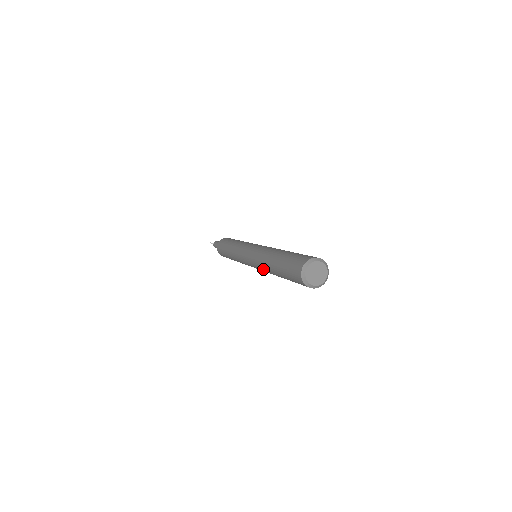
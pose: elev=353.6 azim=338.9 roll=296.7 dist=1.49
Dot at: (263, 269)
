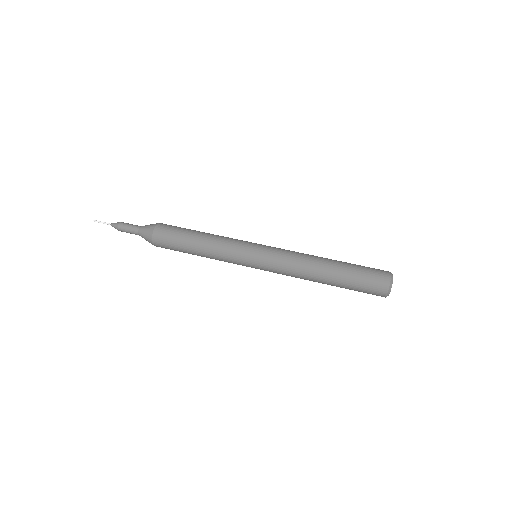
Dot at: (297, 272)
